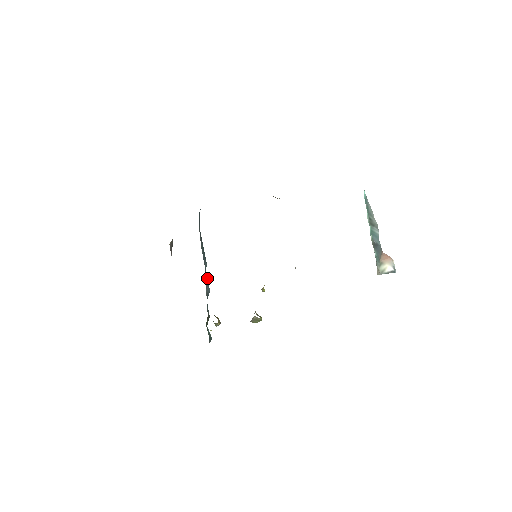
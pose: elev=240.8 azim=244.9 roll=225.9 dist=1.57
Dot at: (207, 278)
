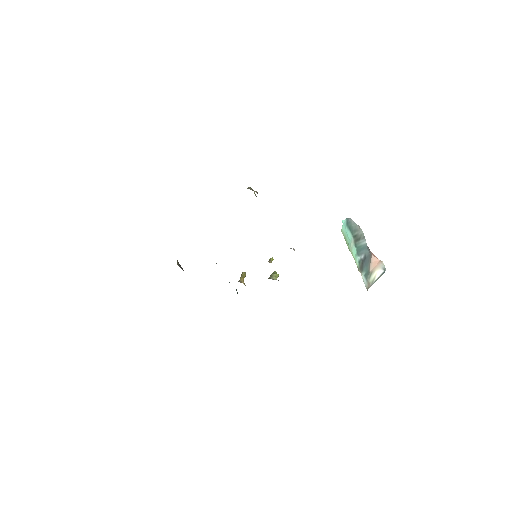
Dot at: occluded
